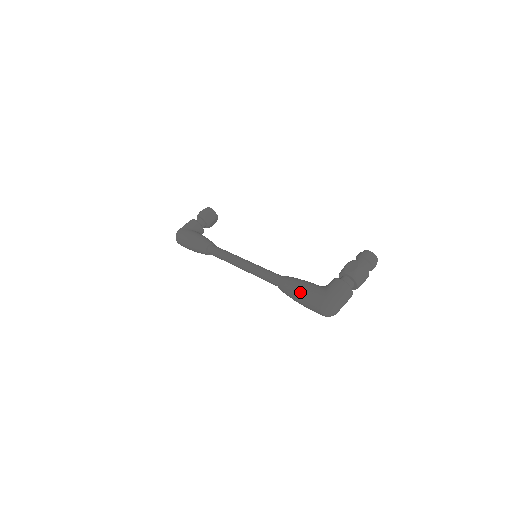
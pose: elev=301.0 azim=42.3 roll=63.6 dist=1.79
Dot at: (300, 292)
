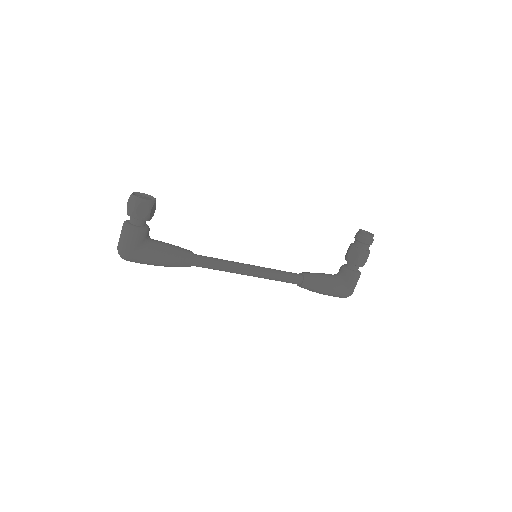
Dot at: (327, 294)
